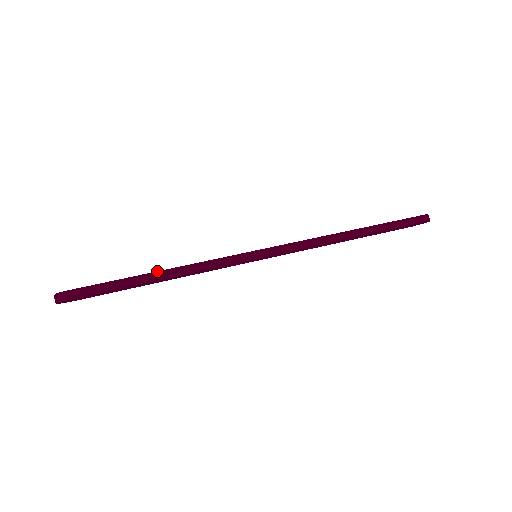
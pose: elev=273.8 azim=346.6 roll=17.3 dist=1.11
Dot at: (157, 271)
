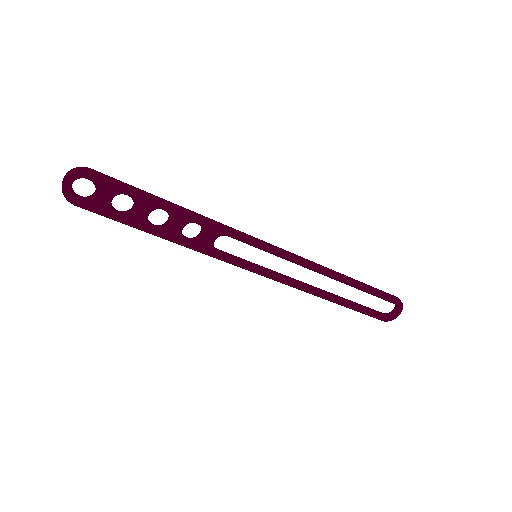
Dot at: (172, 203)
